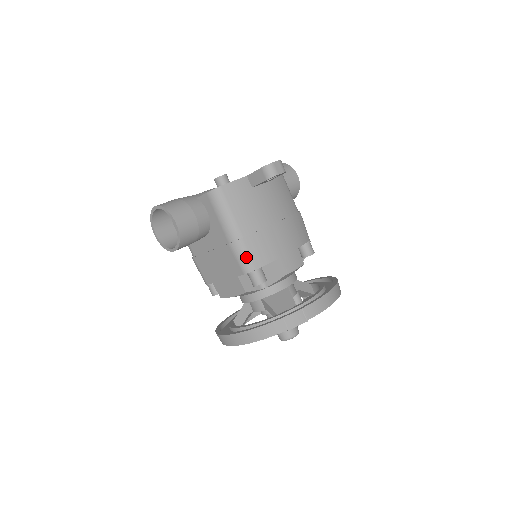
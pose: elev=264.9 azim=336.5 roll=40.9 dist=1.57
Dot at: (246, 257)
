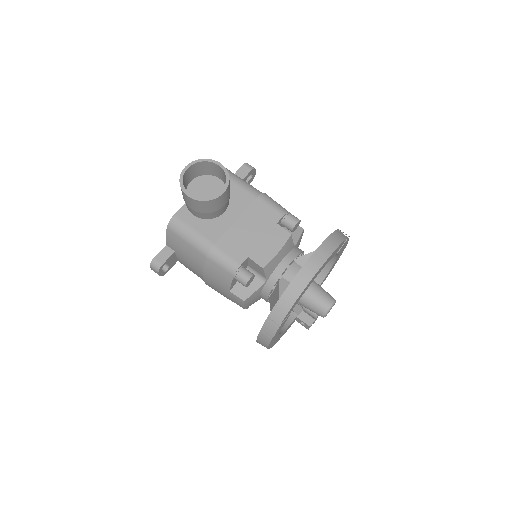
Dot at: (277, 203)
